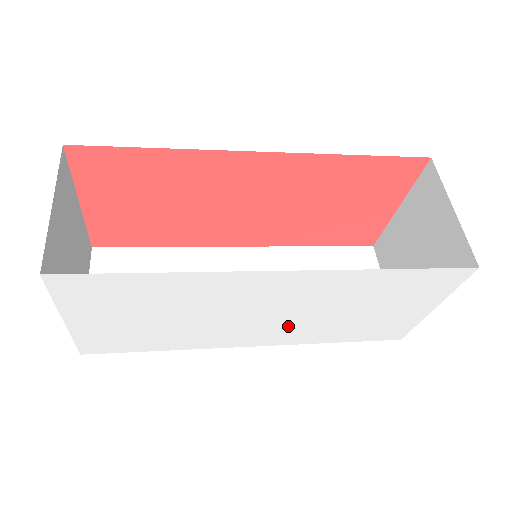
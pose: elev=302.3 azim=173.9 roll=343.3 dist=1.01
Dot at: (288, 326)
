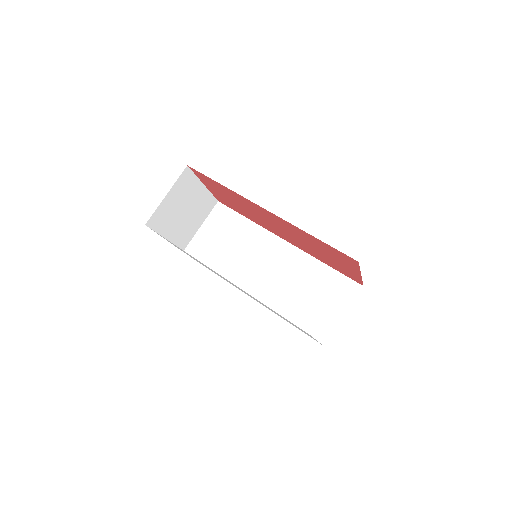
Dot at: (253, 298)
